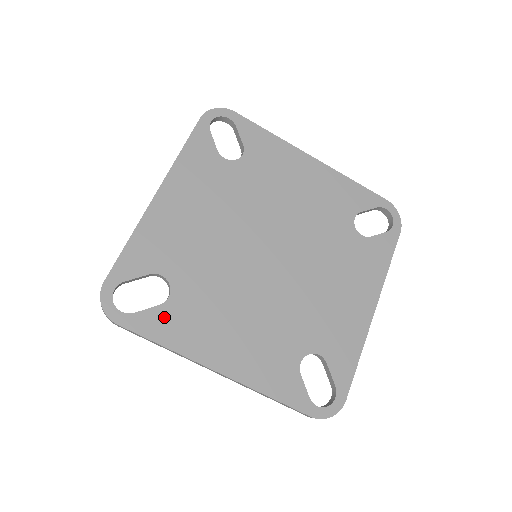
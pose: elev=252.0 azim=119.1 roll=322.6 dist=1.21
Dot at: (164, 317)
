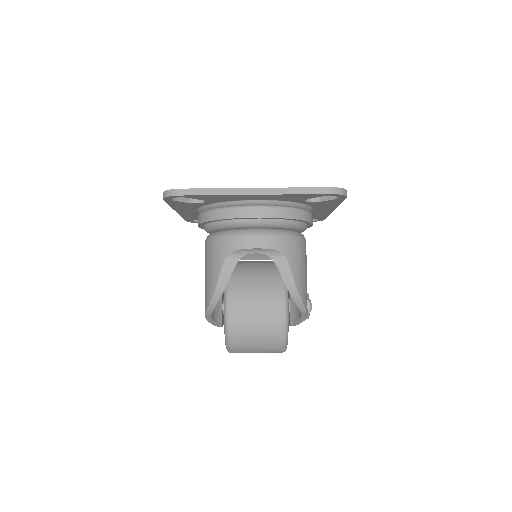
Dot at: occluded
